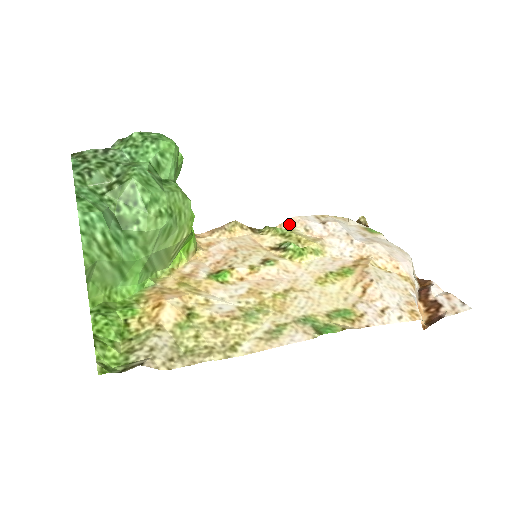
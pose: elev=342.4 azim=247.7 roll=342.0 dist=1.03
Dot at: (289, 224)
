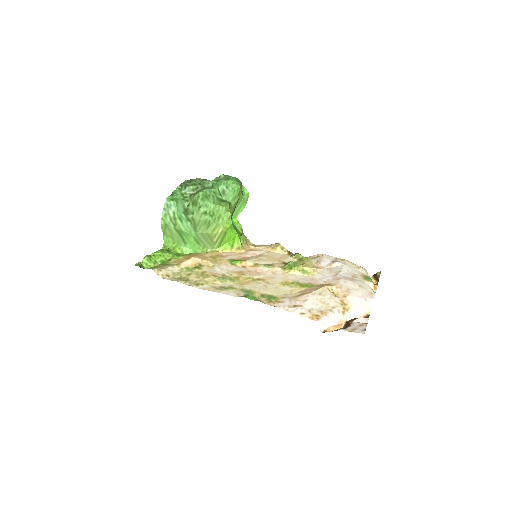
Dot at: (314, 257)
